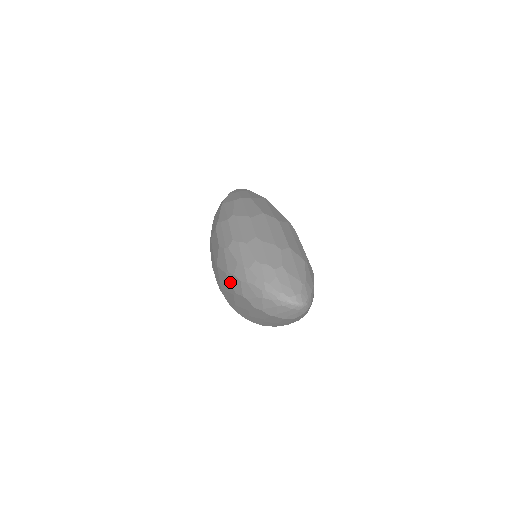
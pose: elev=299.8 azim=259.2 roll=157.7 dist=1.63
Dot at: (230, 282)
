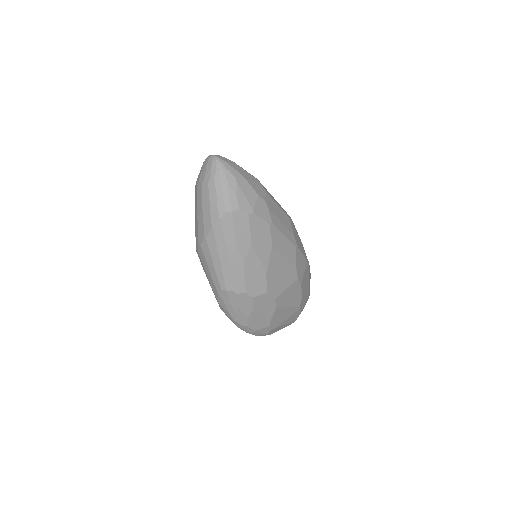
Dot at: occluded
